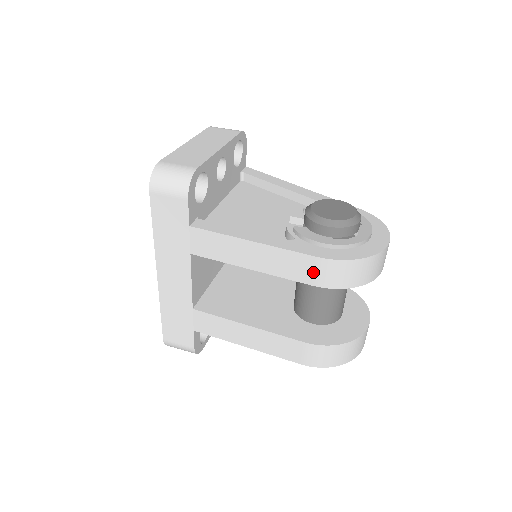
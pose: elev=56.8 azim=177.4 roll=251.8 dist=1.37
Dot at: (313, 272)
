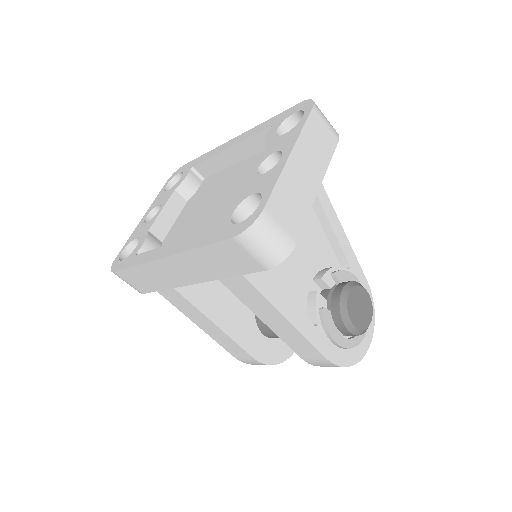
Dot at: (312, 358)
